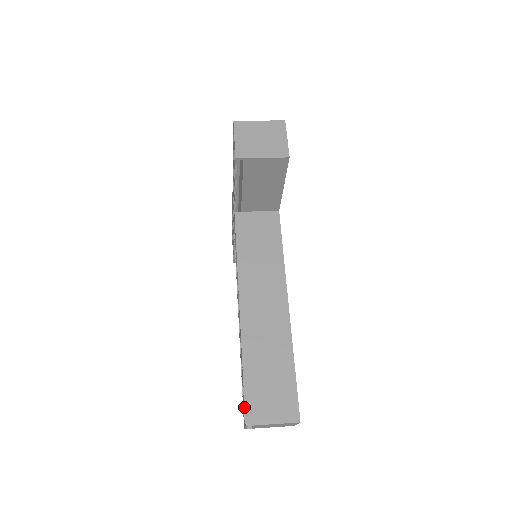
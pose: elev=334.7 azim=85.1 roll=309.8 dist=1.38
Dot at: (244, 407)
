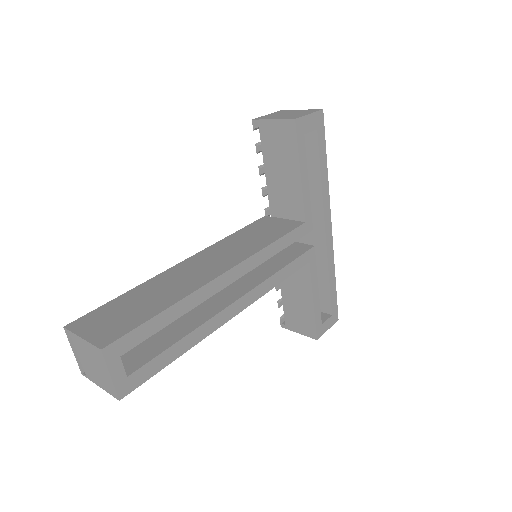
Dot at: occluded
